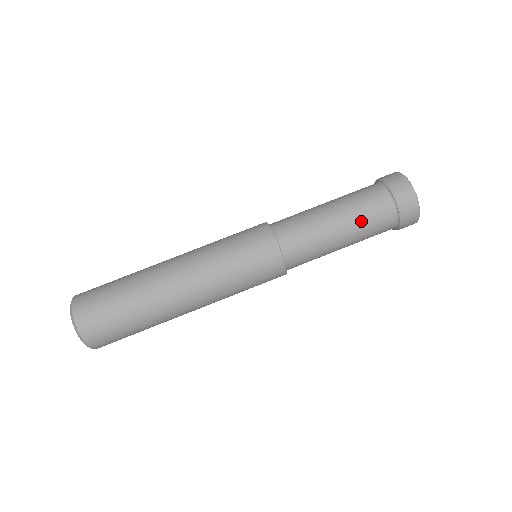
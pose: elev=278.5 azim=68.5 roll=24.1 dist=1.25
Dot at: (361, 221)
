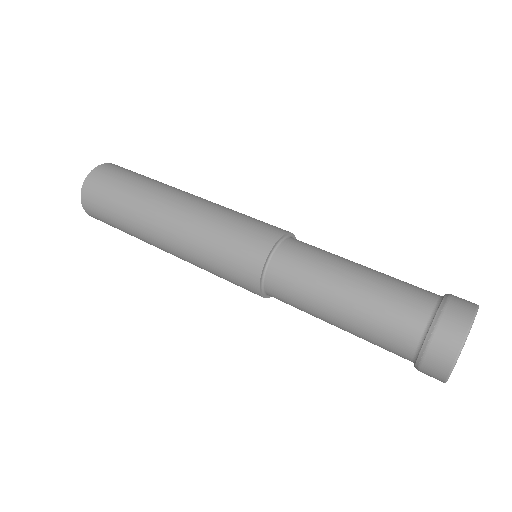
Dot at: (390, 277)
